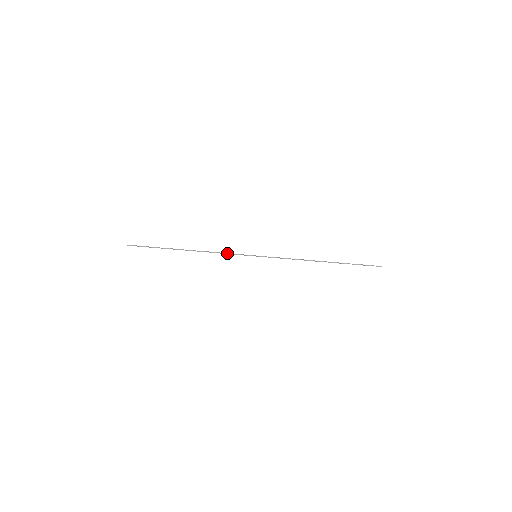
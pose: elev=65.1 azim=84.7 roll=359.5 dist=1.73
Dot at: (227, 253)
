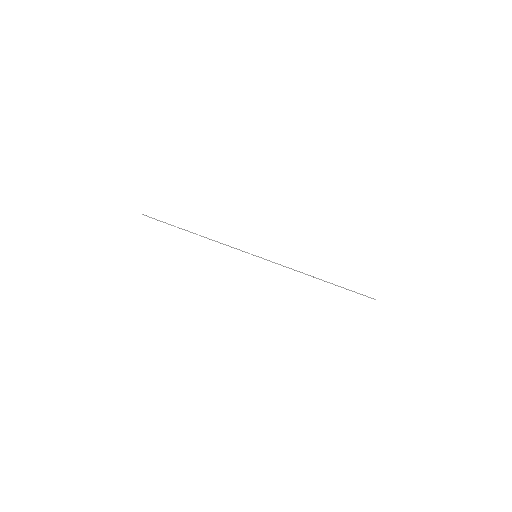
Dot at: (230, 246)
